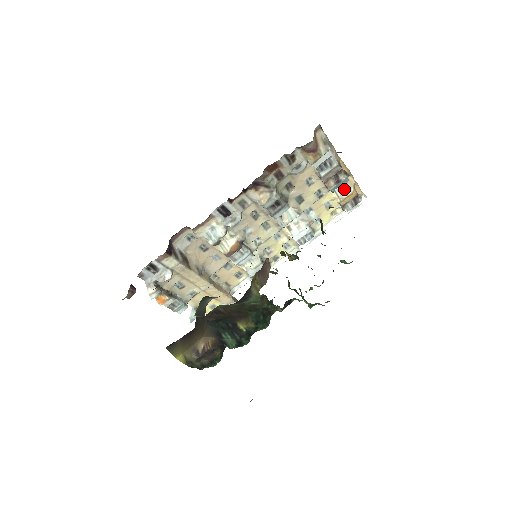
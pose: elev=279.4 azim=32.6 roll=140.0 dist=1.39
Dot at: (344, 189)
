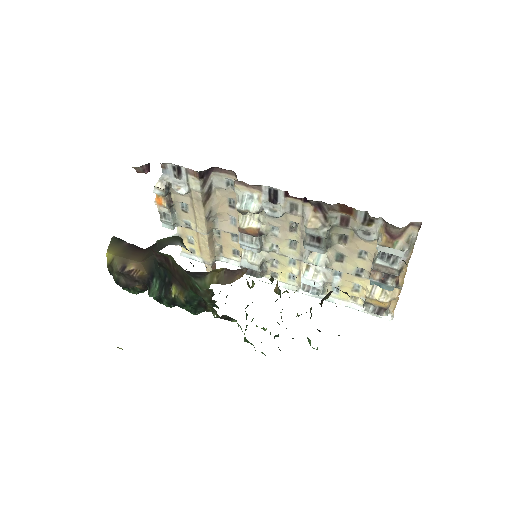
Dot at: (382, 292)
